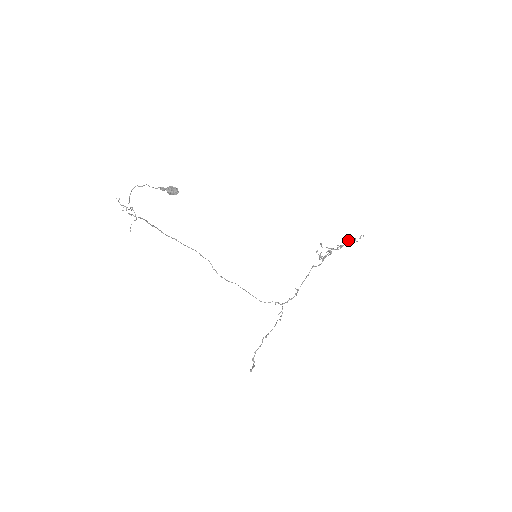
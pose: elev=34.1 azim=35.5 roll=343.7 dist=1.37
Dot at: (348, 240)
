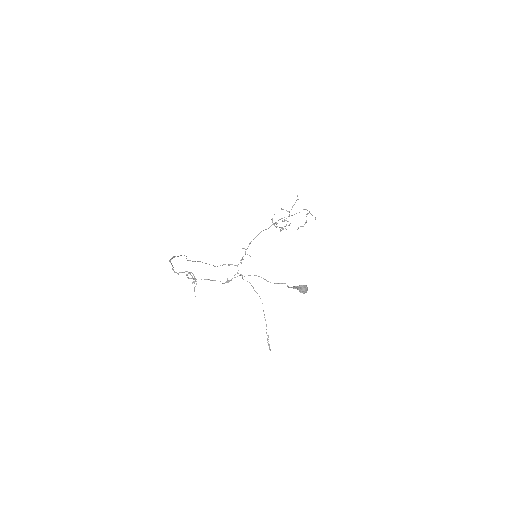
Dot at: occluded
